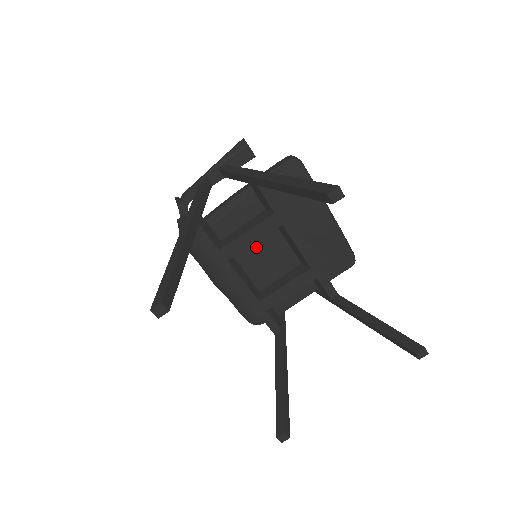
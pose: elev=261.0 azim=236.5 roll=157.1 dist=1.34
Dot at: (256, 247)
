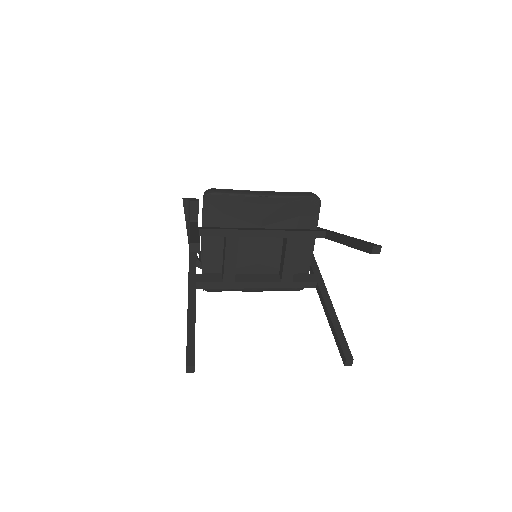
Dot at: (245, 256)
